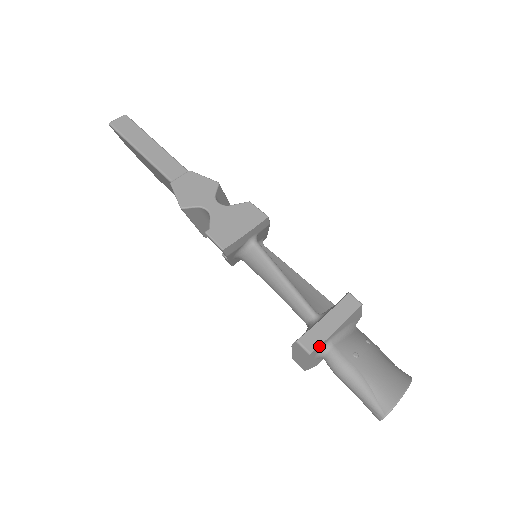
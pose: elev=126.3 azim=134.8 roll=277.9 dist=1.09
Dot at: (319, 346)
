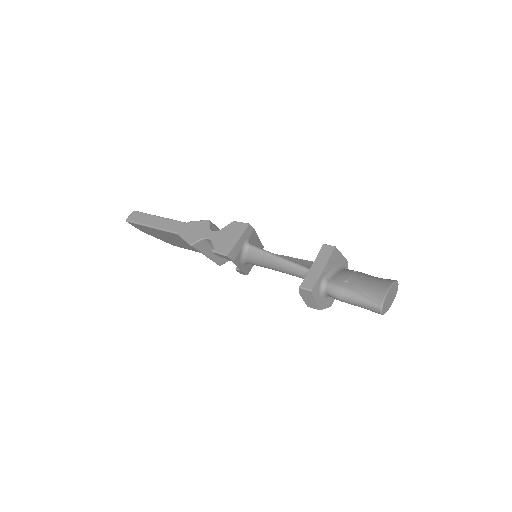
Dot at: (316, 284)
